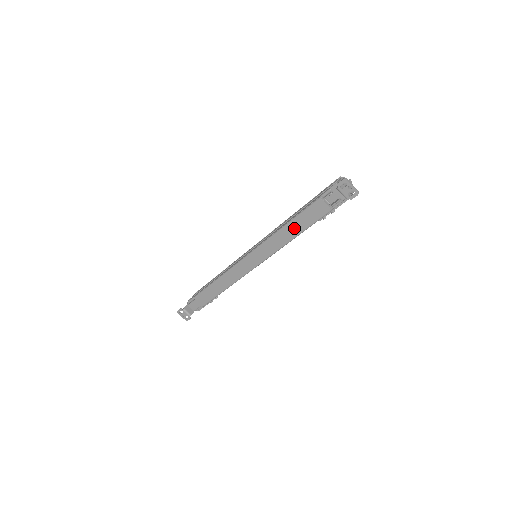
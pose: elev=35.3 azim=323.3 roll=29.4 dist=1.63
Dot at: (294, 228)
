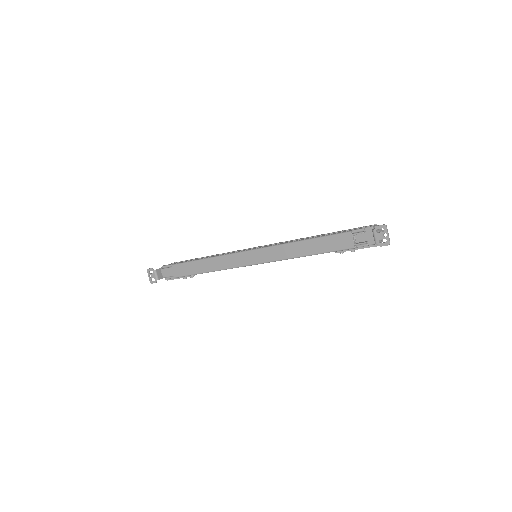
Dot at: (310, 247)
